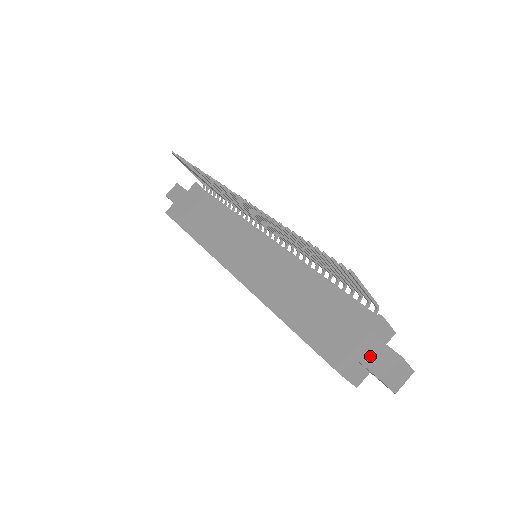
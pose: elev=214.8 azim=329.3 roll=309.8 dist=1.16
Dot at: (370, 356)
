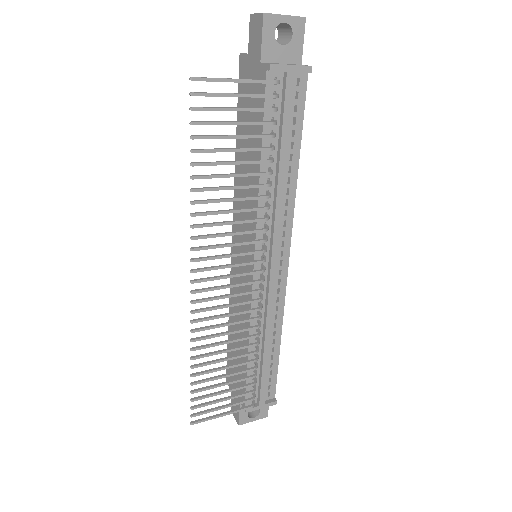
Dot at: occluded
